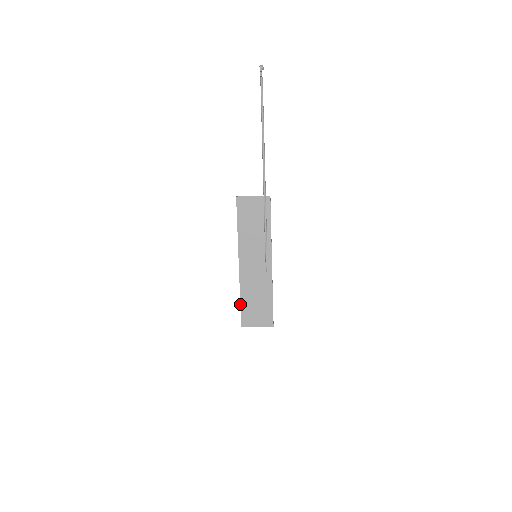
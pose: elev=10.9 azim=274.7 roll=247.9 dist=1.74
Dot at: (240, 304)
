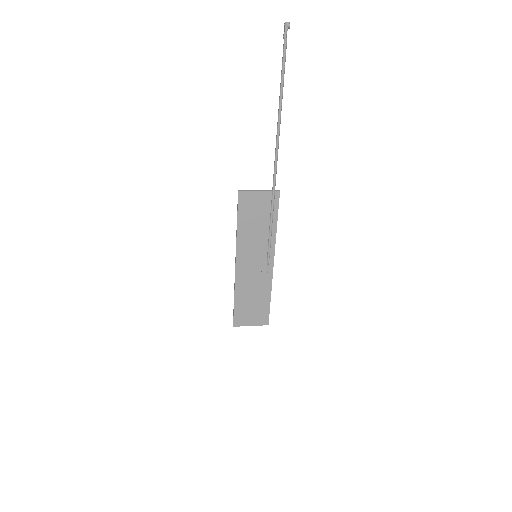
Dot at: (234, 305)
